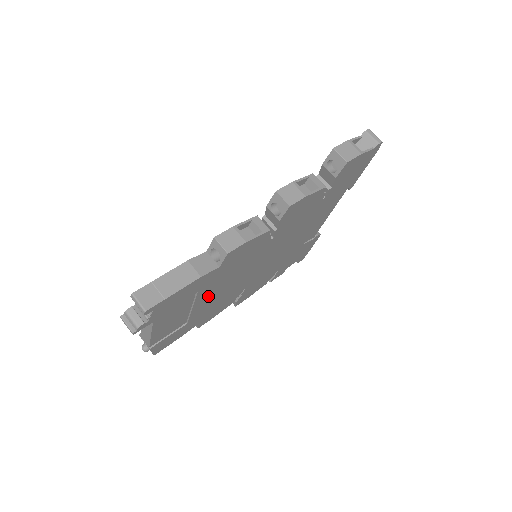
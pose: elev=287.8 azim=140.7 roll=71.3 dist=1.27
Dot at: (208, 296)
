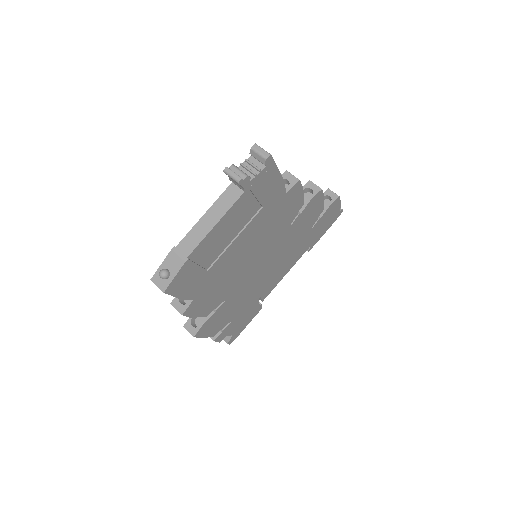
Dot at: (245, 240)
